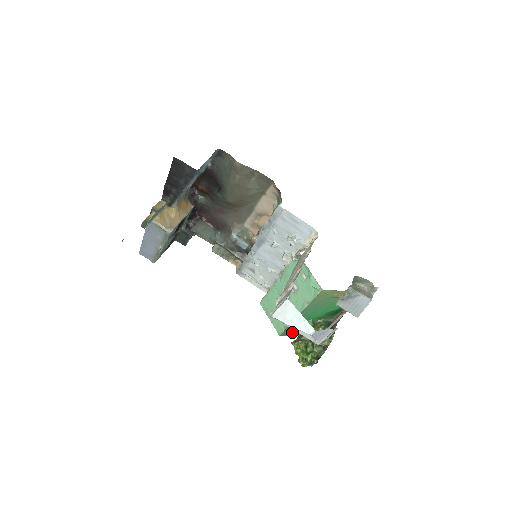
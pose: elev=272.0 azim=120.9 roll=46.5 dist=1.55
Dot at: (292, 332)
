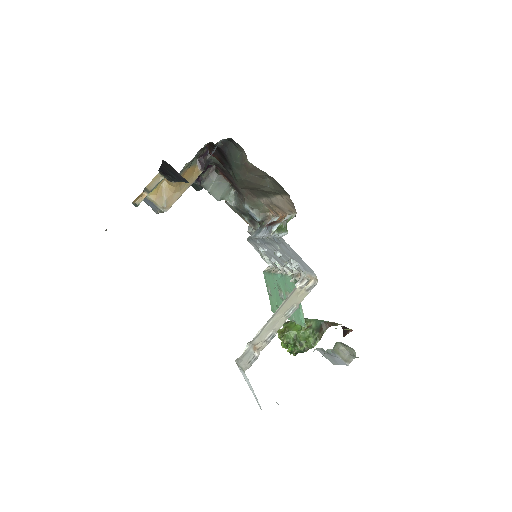
Dot at: occluded
